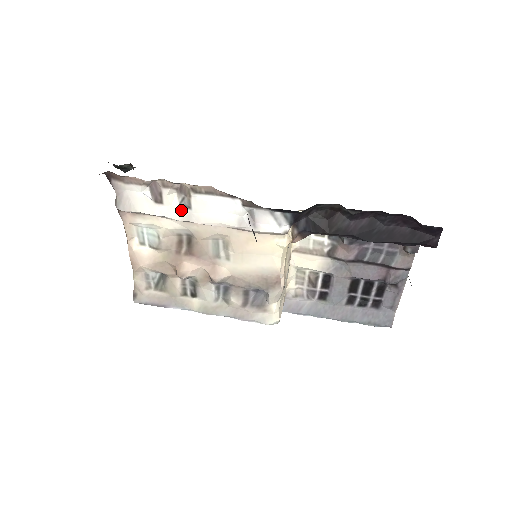
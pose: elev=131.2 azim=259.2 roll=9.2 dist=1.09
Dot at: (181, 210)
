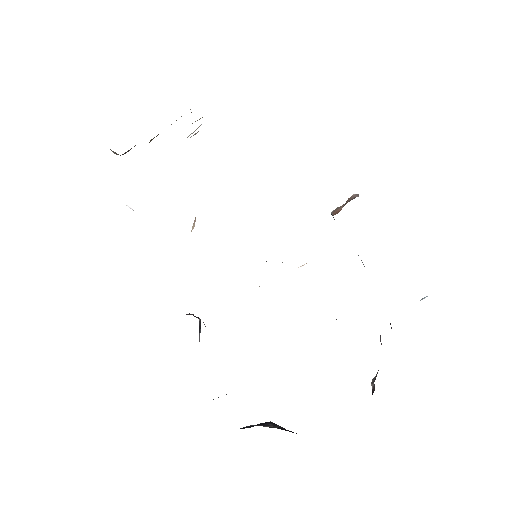
Dot at: occluded
